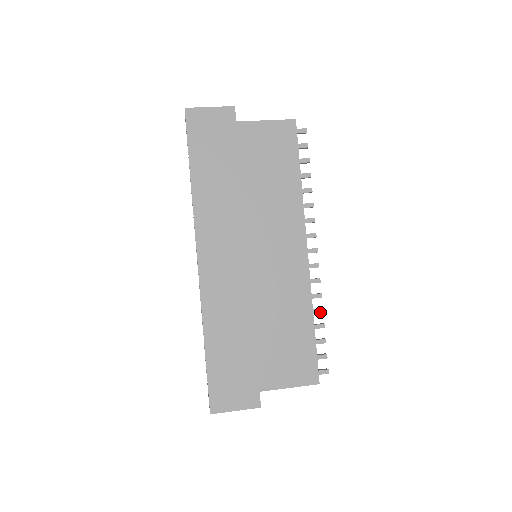
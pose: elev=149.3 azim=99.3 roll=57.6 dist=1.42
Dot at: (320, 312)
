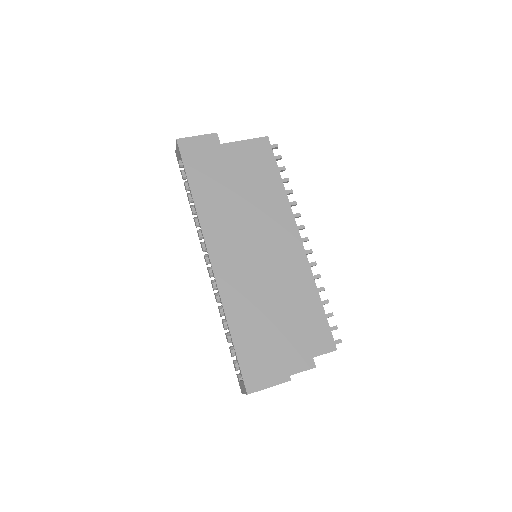
Dot at: (322, 290)
